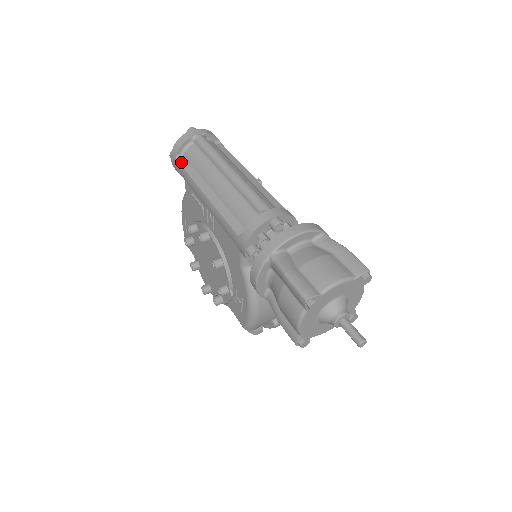
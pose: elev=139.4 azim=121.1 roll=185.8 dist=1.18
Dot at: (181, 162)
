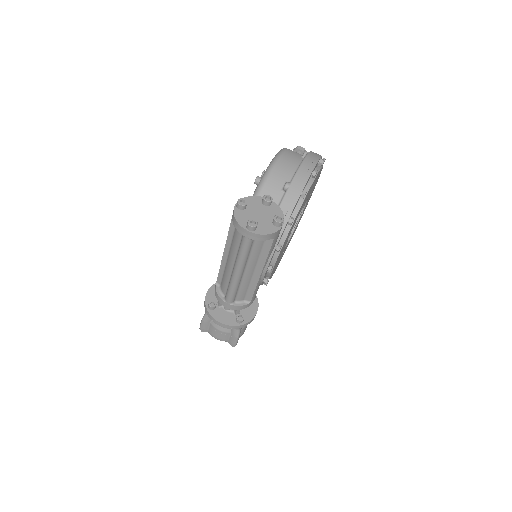
Dot at: (232, 222)
